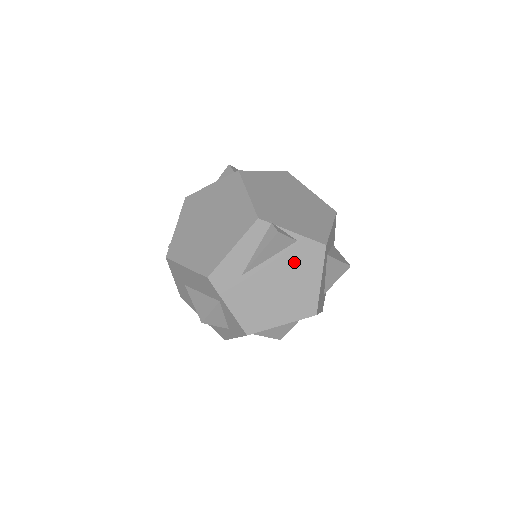
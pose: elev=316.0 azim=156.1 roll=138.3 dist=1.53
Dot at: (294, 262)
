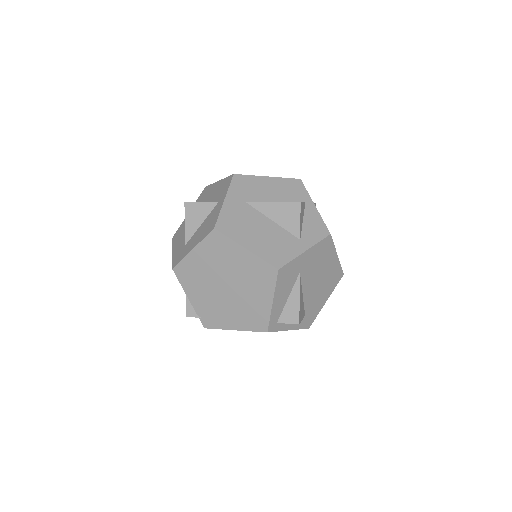
Dot at: occluded
